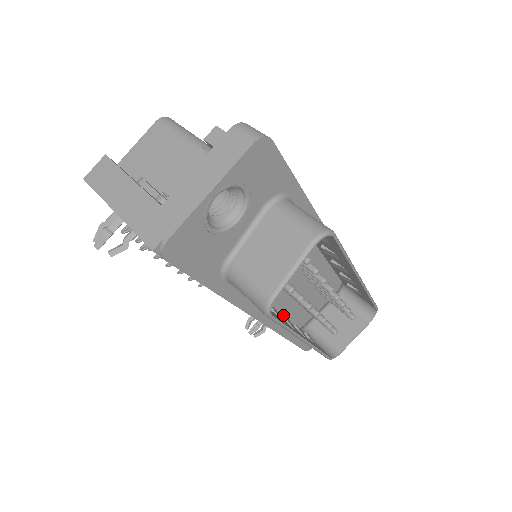
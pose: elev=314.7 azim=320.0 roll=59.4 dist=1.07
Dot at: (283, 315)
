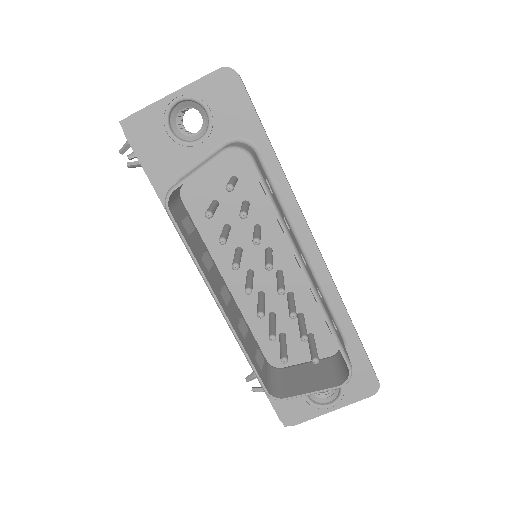
Dot at: (224, 285)
